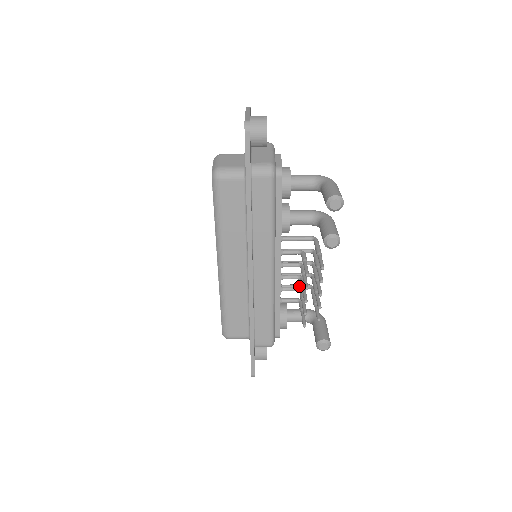
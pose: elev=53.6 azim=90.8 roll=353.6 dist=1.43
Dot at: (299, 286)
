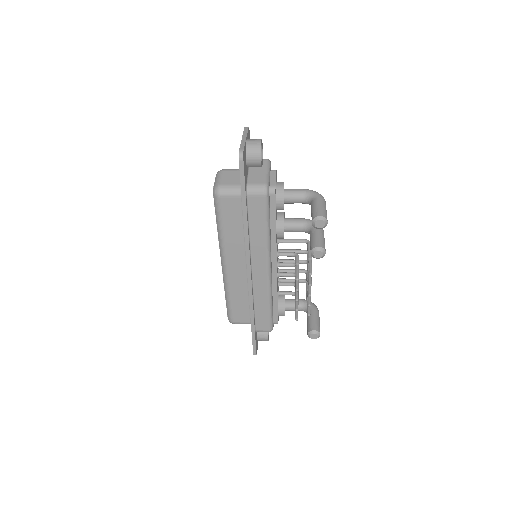
Dot at: occluded
